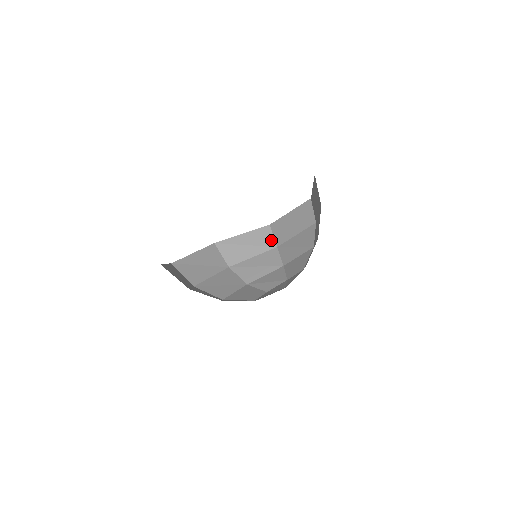
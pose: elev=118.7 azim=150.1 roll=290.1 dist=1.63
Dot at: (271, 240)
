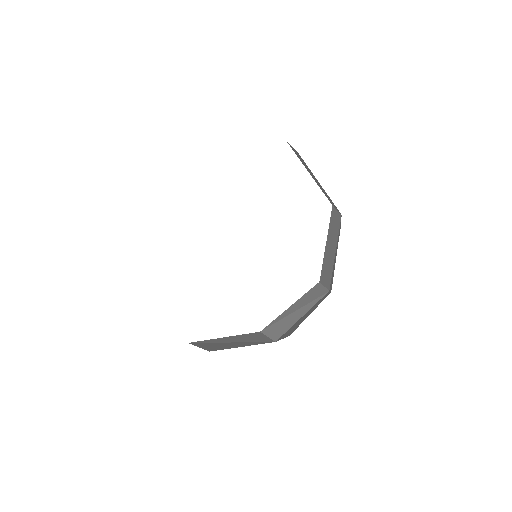
Dot at: (322, 291)
